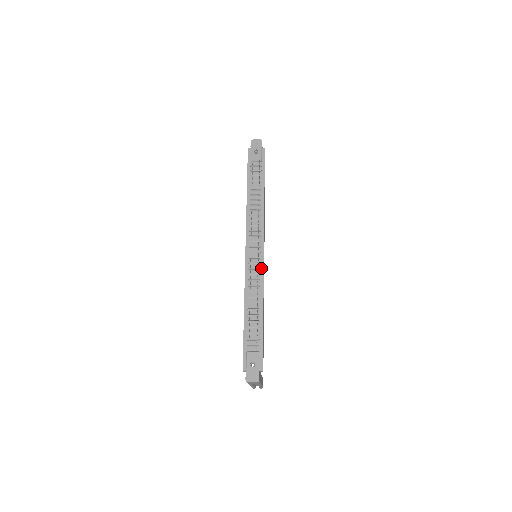
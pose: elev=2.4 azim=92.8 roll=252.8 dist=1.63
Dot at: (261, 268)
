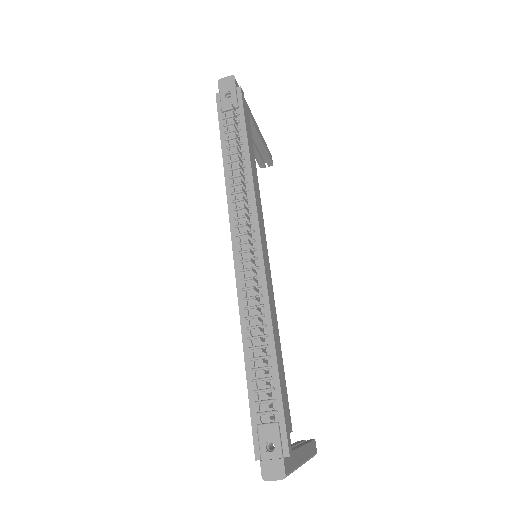
Dot at: (261, 275)
